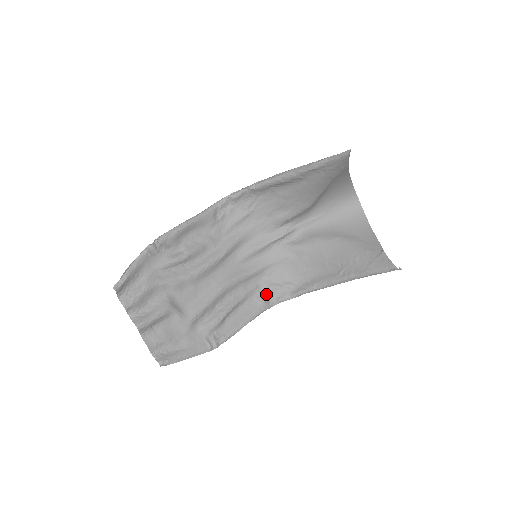
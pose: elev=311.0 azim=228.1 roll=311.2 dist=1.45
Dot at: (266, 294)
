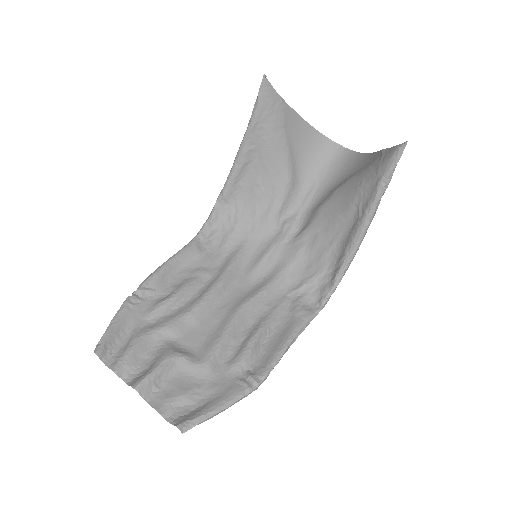
Dot at: (302, 302)
